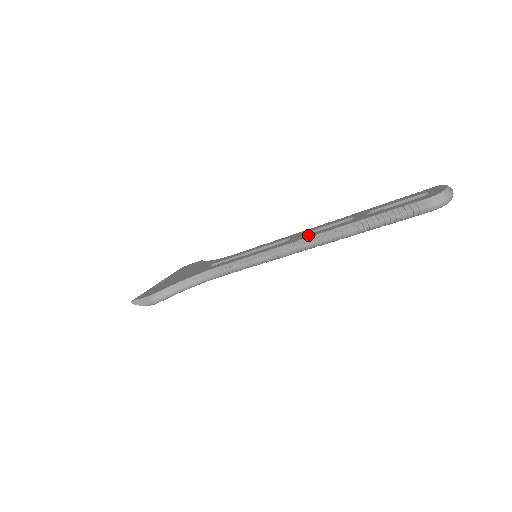
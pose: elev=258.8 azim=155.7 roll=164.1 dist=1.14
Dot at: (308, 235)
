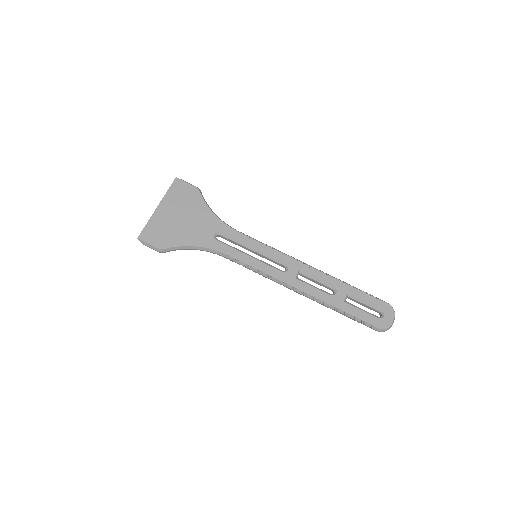
Dot at: (302, 285)
